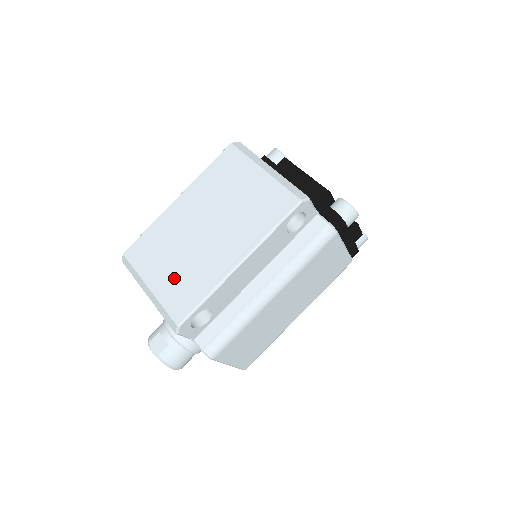
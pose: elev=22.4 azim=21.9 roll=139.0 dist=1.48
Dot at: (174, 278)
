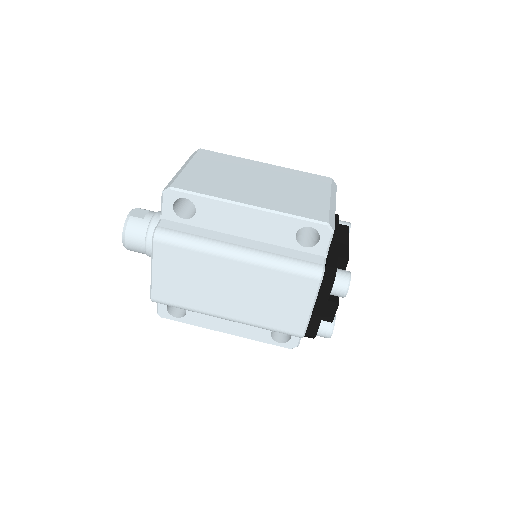
Dot at: (205, 176)
